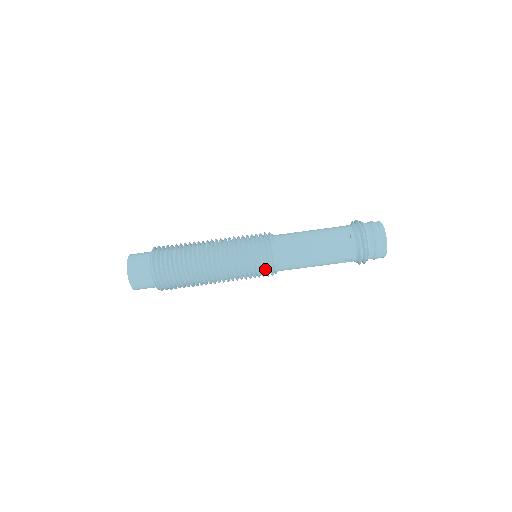
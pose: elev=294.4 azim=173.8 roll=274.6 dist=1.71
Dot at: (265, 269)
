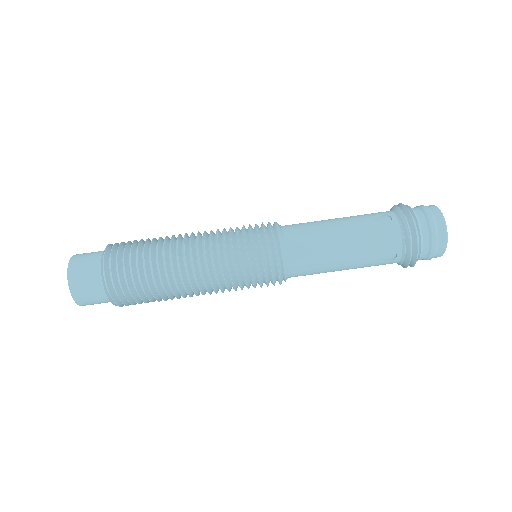
Dot at: (268, 266)
